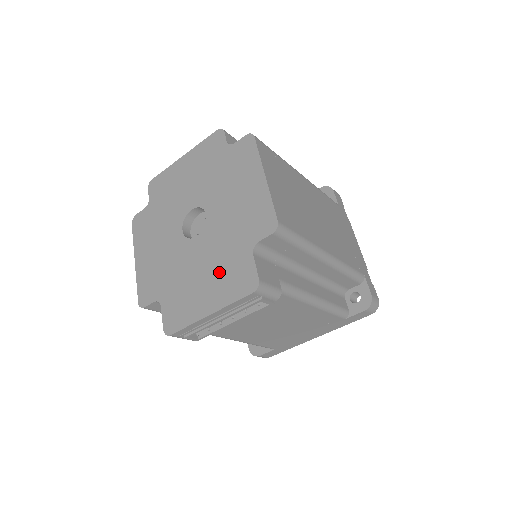
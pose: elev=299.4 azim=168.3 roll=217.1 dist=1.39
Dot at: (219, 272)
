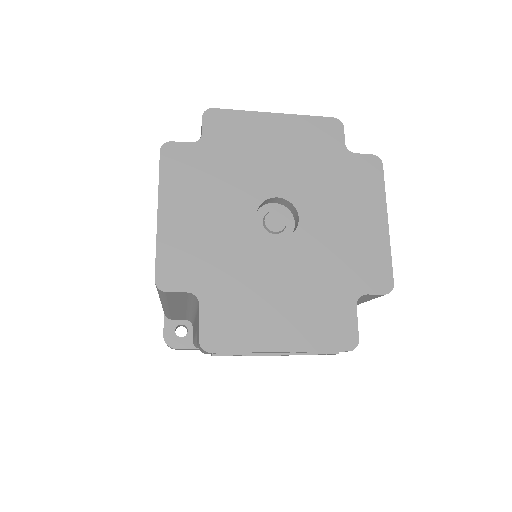
Dot at: (306, 304)
